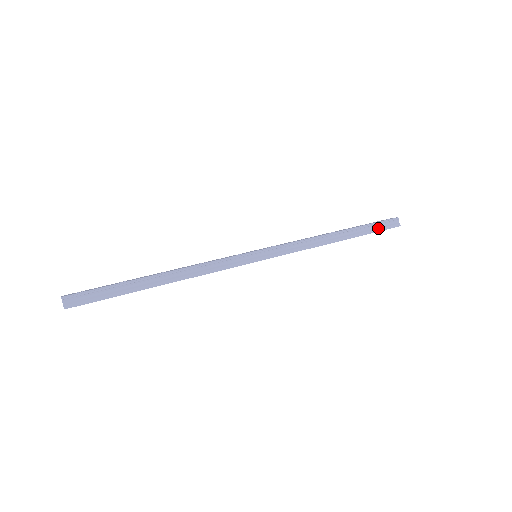
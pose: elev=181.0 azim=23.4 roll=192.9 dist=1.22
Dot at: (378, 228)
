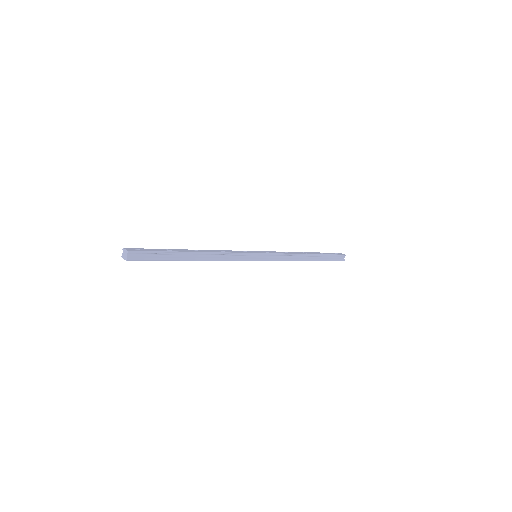
Dot at: (332, 259)
